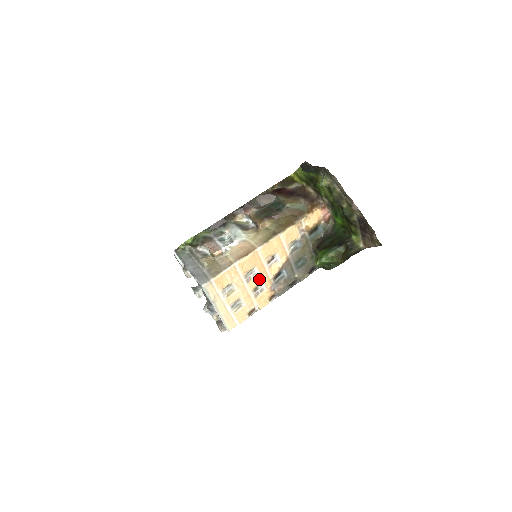
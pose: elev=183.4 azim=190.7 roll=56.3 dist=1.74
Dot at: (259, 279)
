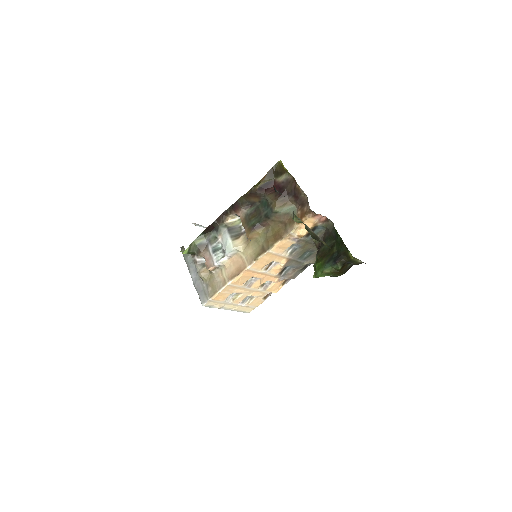
Dot at: (262, 280)
